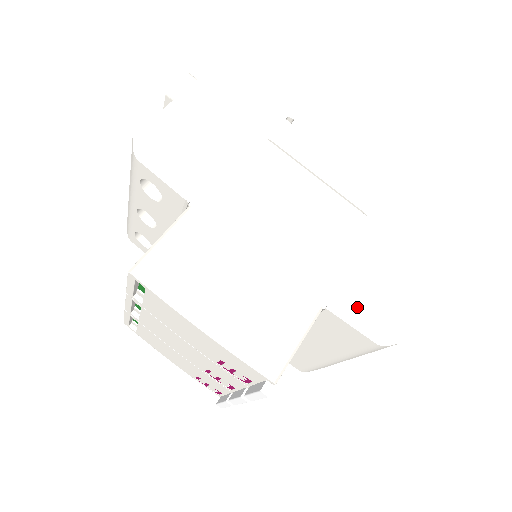
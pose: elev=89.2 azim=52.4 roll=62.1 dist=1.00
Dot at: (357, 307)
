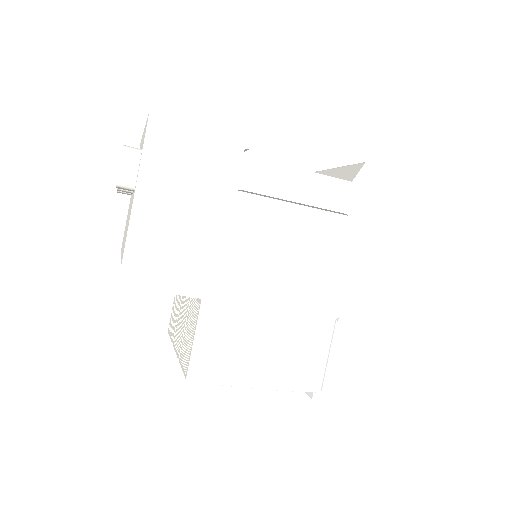
Dot at: (362, 304)
